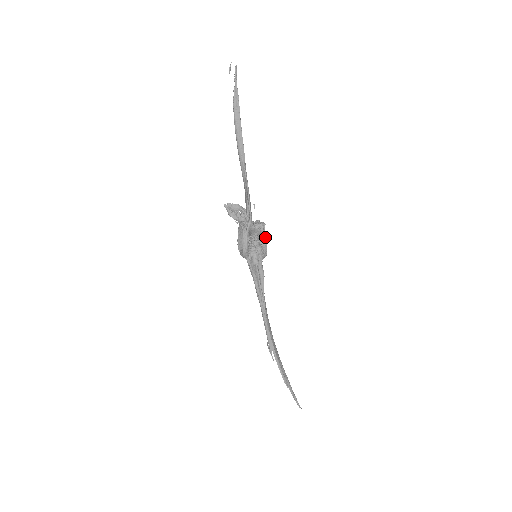
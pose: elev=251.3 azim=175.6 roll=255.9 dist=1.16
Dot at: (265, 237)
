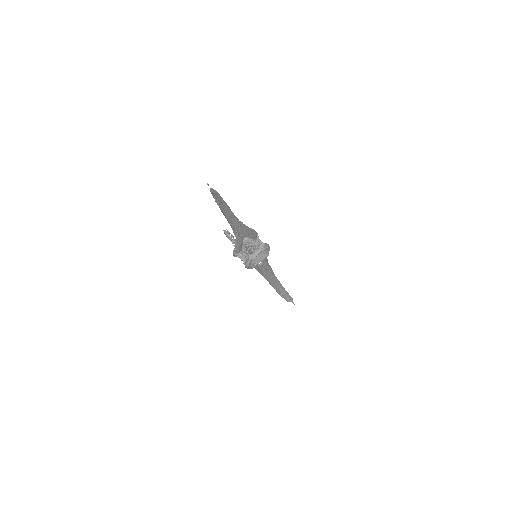
Dot at: (247, 265)
